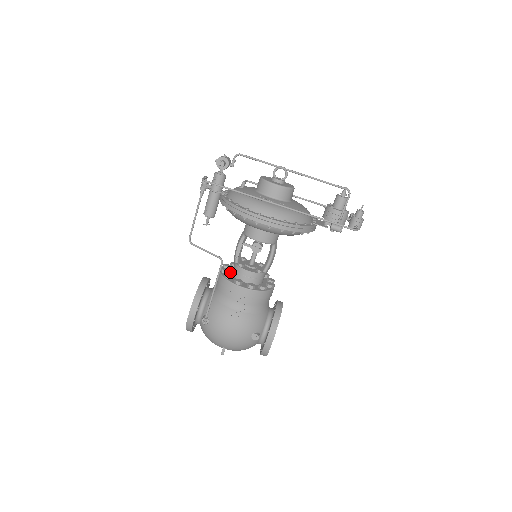
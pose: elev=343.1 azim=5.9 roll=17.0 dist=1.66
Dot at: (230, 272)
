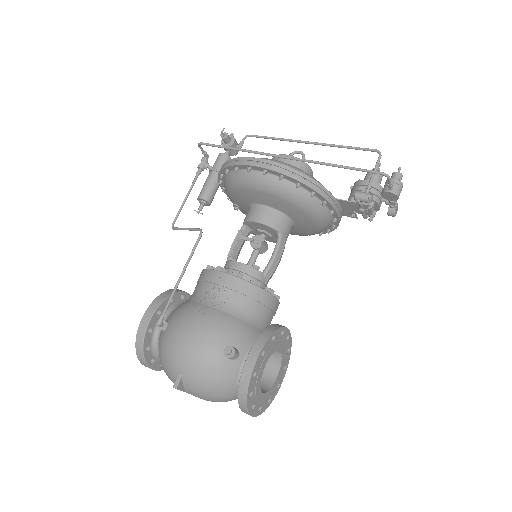
Dot at: occluded
